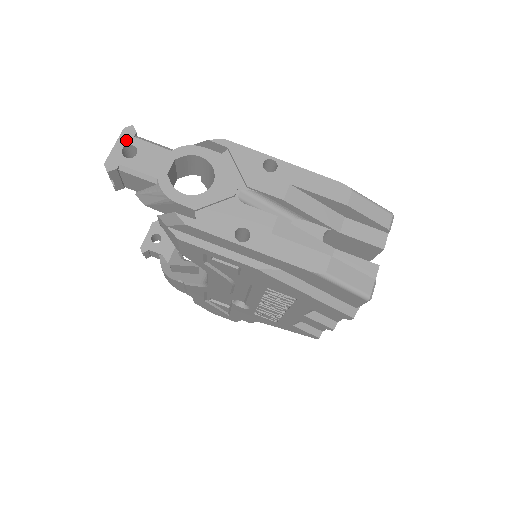
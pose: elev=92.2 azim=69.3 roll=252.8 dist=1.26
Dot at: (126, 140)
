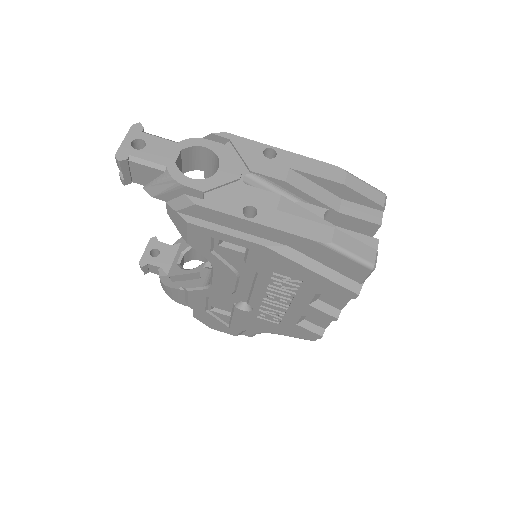
Dot at: (135, 135)
